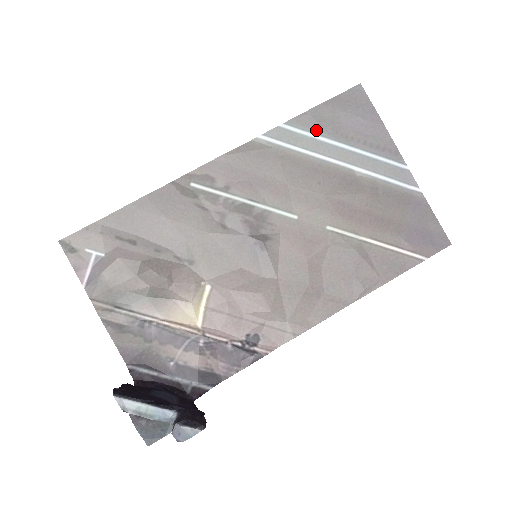
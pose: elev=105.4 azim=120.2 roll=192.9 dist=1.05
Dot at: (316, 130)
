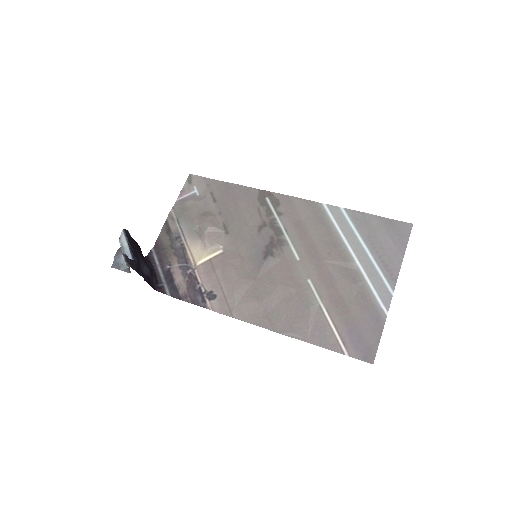
Dot at: (358, 226)
